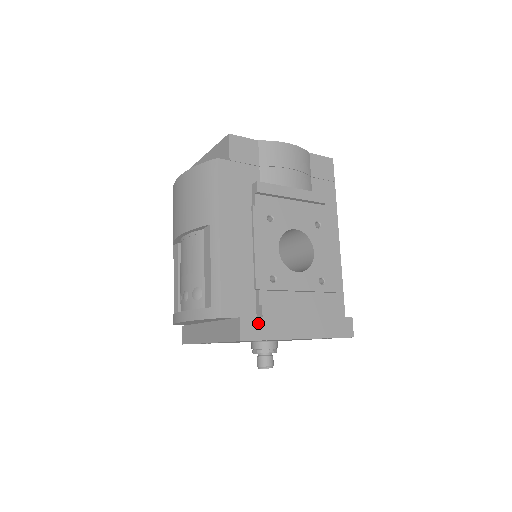
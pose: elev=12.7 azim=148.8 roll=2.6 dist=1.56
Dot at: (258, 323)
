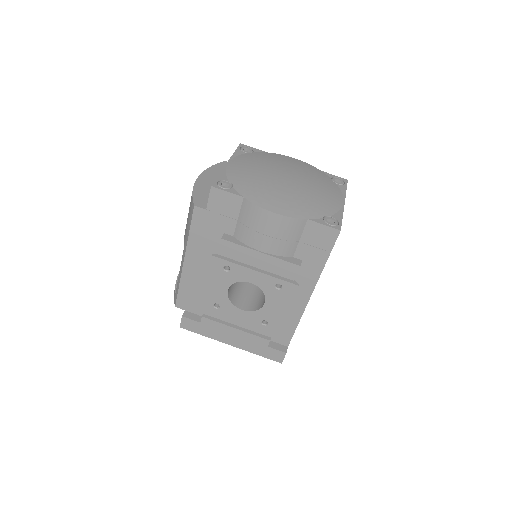
Dot at: (196, 324)
